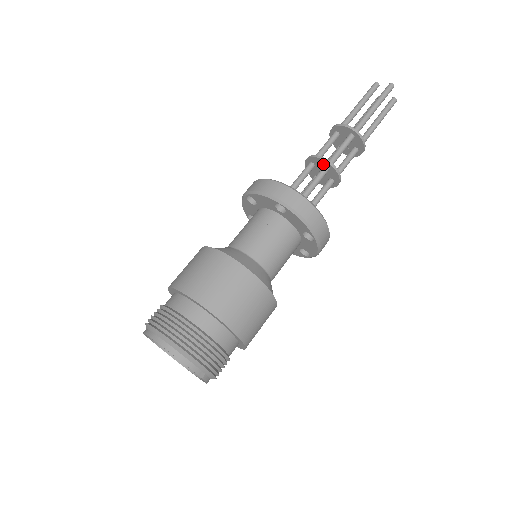
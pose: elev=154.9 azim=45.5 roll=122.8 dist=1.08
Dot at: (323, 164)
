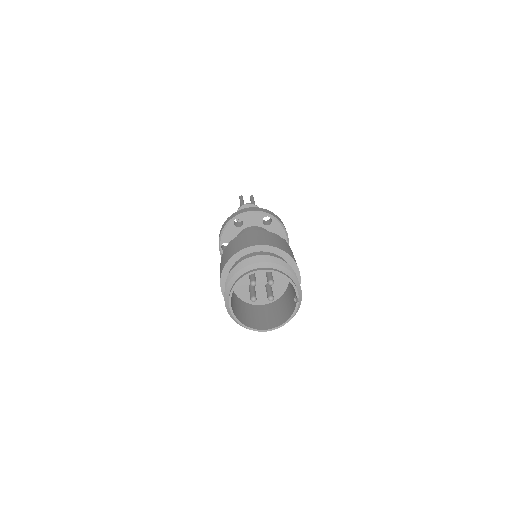
Dot at: occluded
